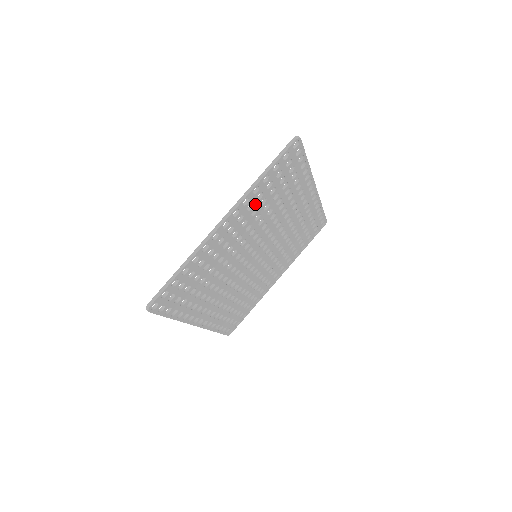
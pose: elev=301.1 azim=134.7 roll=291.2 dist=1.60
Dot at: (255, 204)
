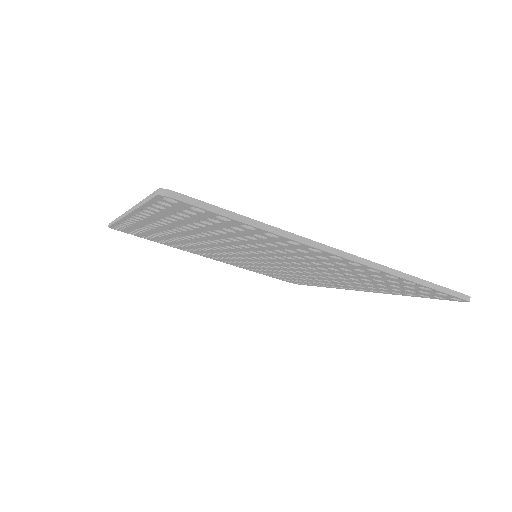
Dot at: (363, 272)
